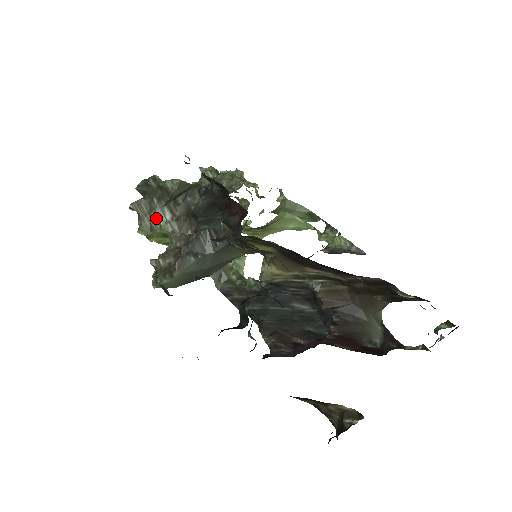
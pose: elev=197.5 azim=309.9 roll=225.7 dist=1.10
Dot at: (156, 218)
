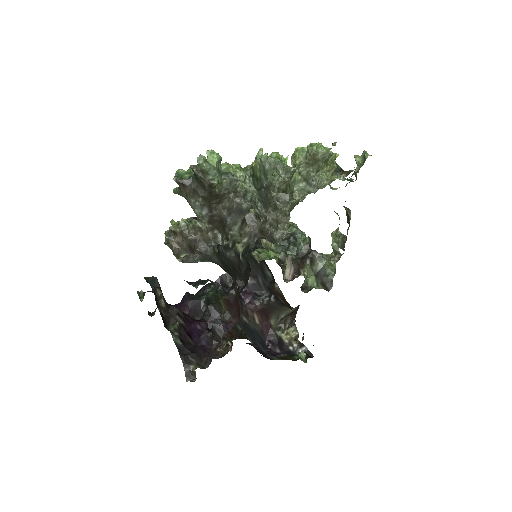
Dot at: (193, 205)
